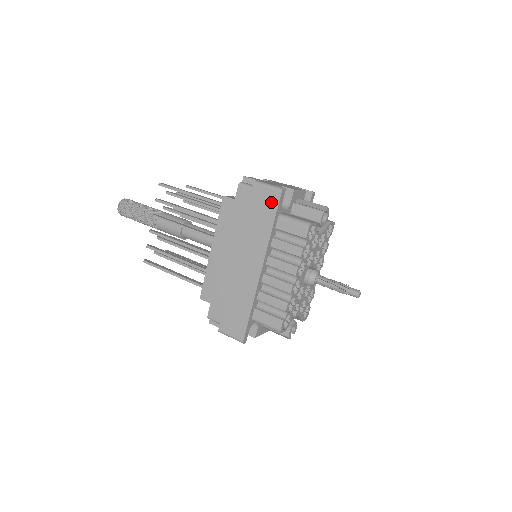
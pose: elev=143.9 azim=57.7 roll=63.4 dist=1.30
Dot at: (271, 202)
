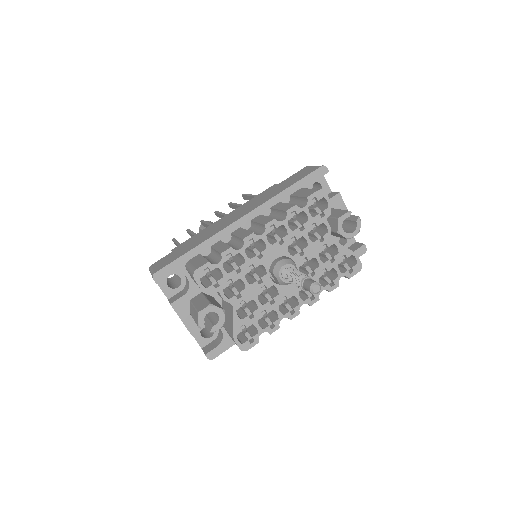
Dot at: (305, 173)
